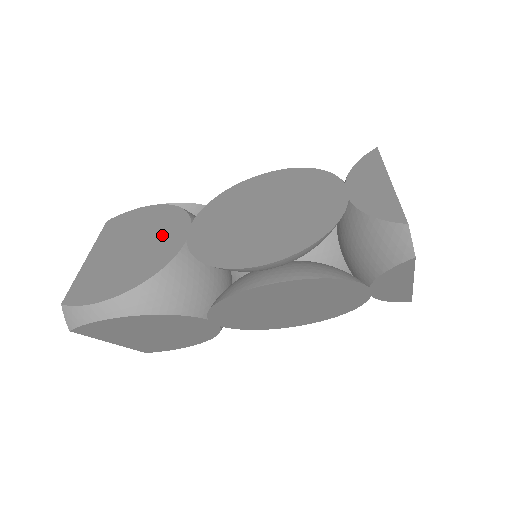
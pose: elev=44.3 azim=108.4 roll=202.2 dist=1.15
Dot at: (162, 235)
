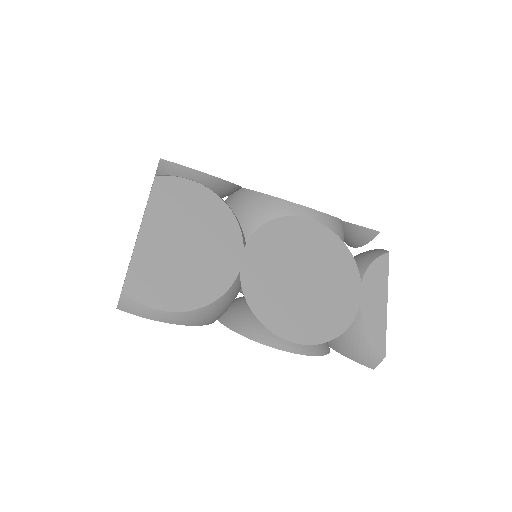
Dot at: (217, 248)
